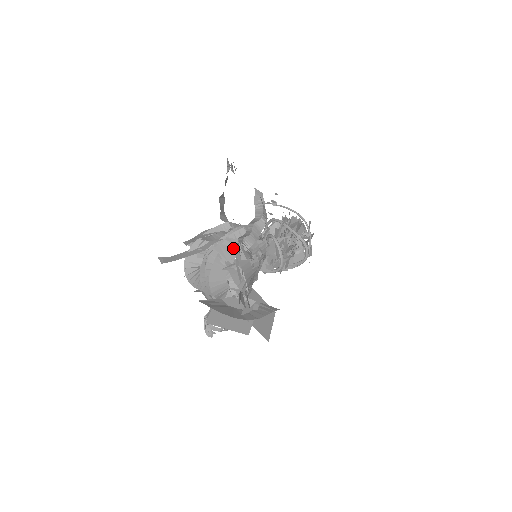
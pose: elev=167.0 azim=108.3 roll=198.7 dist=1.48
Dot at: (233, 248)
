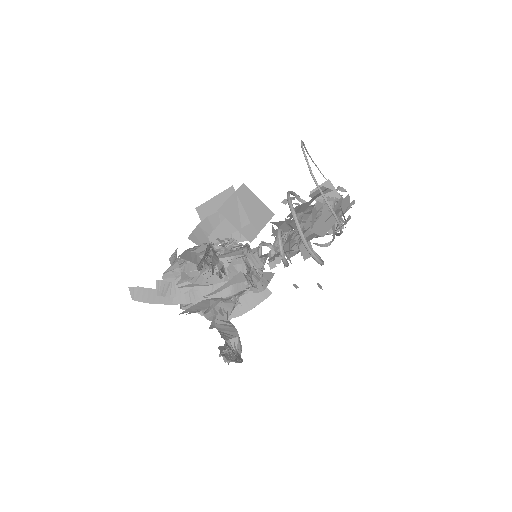
Dot at: (212, 303)
